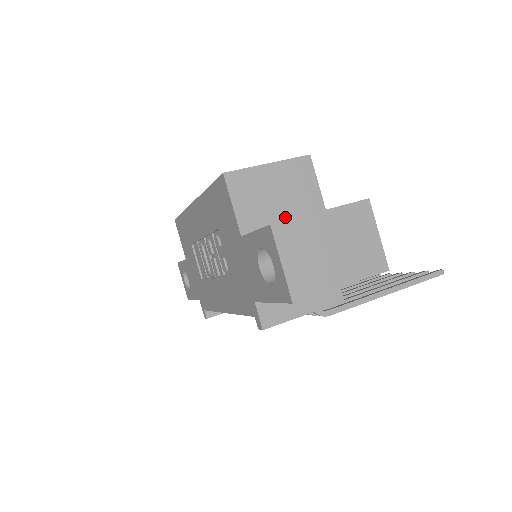
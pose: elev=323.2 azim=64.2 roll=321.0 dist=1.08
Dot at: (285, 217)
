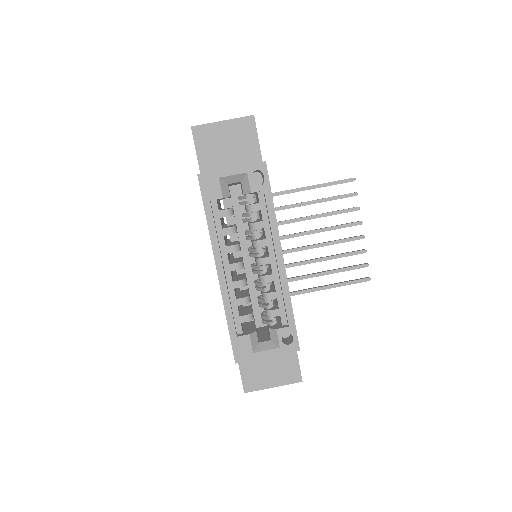
Dot at: occluded
